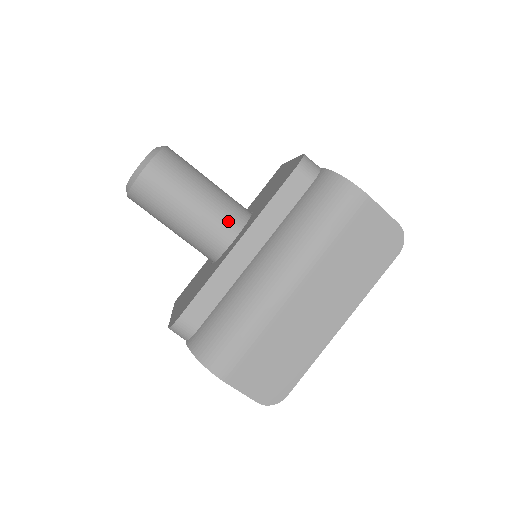
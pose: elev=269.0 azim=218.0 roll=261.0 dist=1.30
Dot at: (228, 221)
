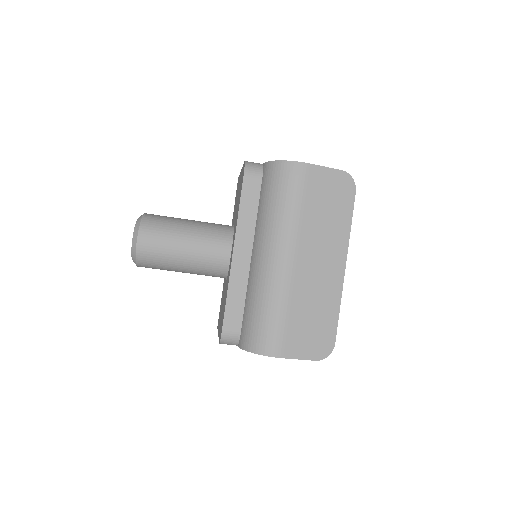
Dot at: (219, 241)
